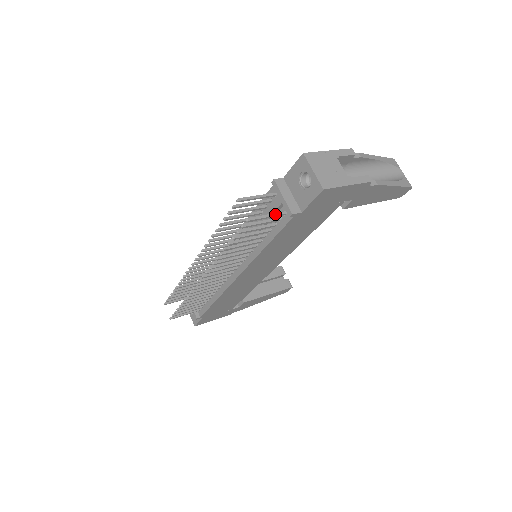
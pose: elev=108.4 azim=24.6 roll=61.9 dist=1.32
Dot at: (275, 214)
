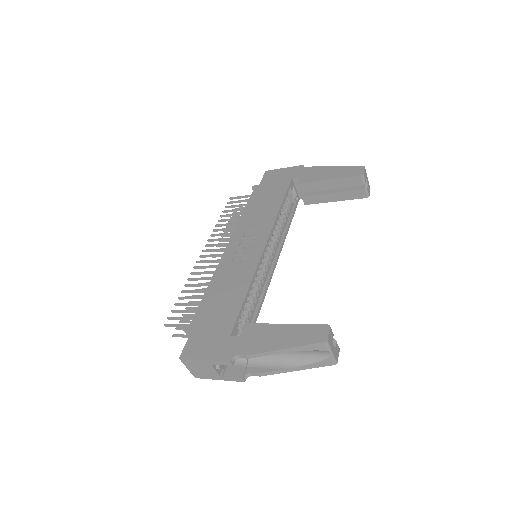
Dot at: occluded
